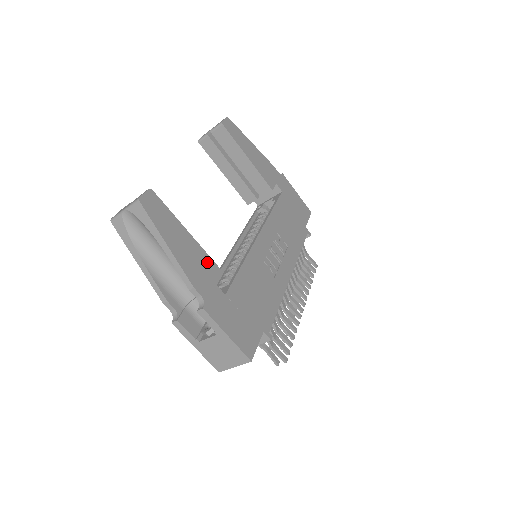
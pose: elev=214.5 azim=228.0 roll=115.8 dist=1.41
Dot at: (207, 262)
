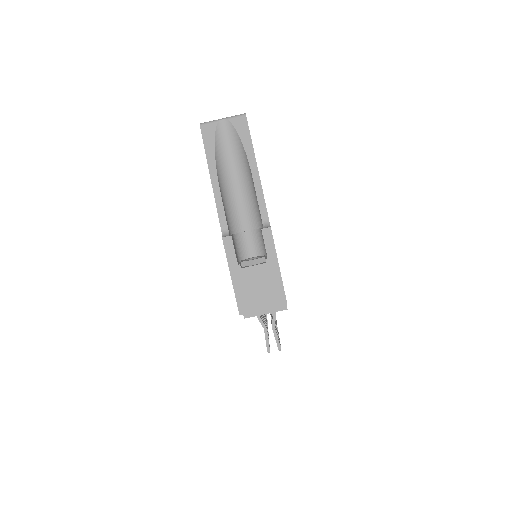
Dot at: occluded
